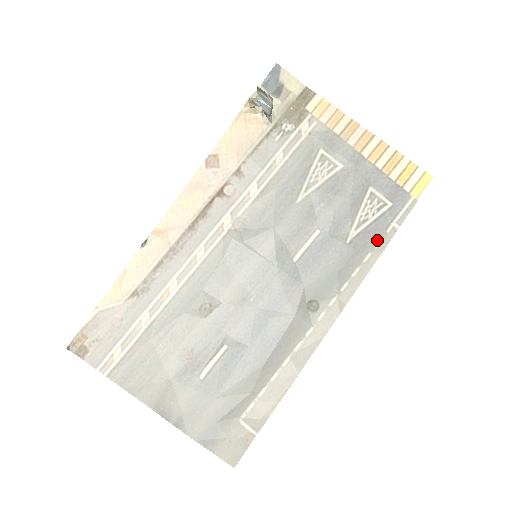
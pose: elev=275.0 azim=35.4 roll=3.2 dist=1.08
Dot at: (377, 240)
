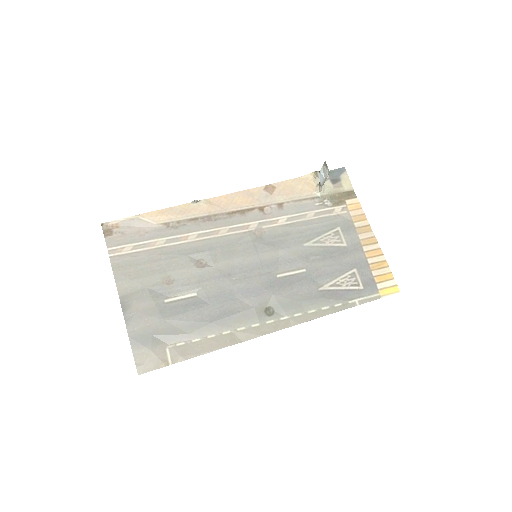
Dot at: (339, 302)
